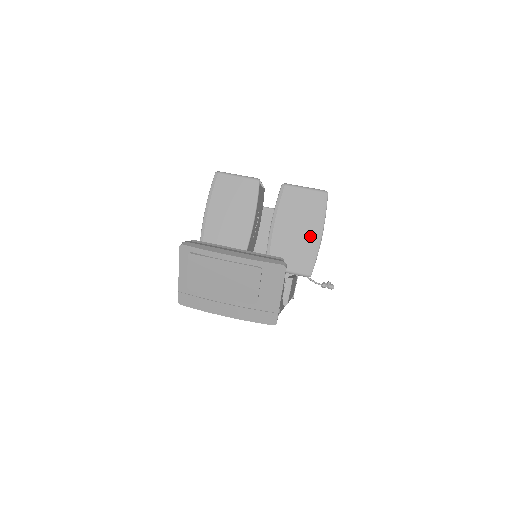
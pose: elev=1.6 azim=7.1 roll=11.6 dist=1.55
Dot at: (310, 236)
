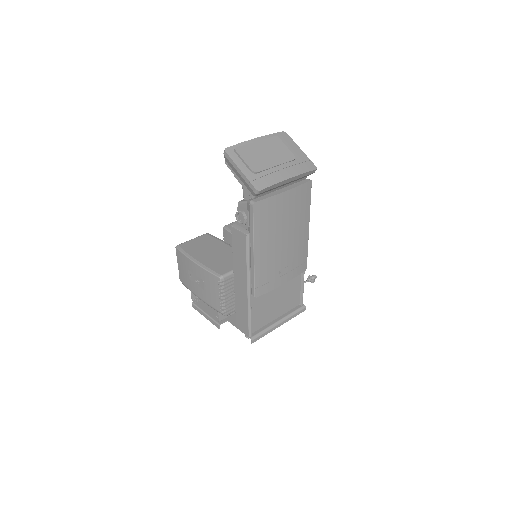
Dot at: occluded
